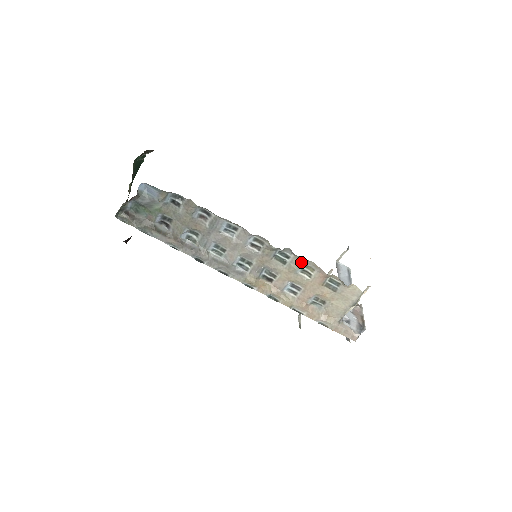
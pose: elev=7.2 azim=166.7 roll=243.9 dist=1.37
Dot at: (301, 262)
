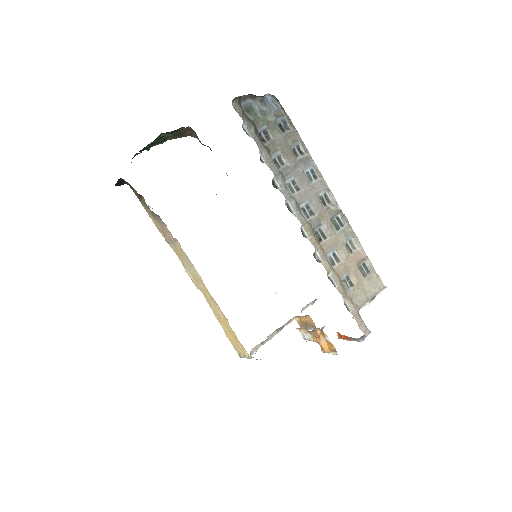
Dot at: (351, 234)
